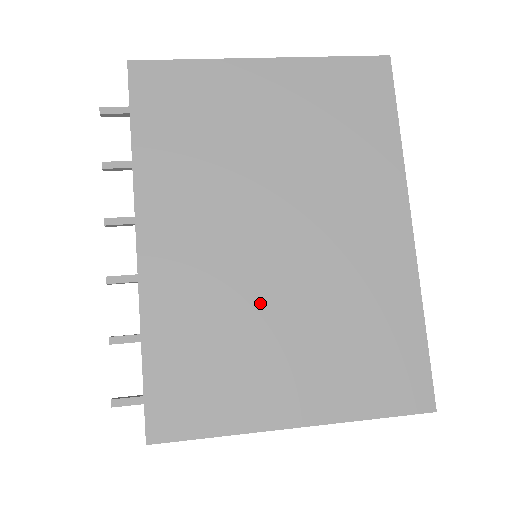
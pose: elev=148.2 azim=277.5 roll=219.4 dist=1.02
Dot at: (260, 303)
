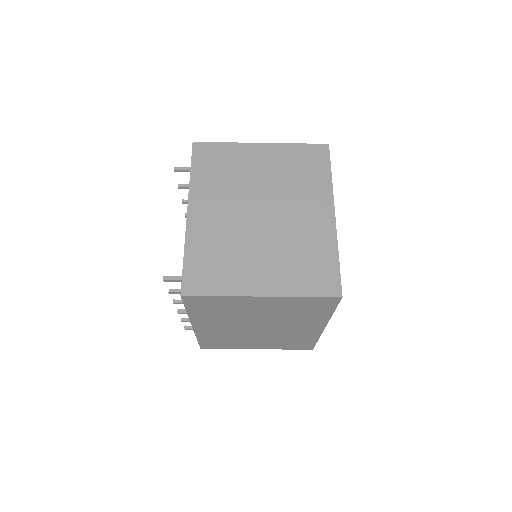
Dot at: occluded
